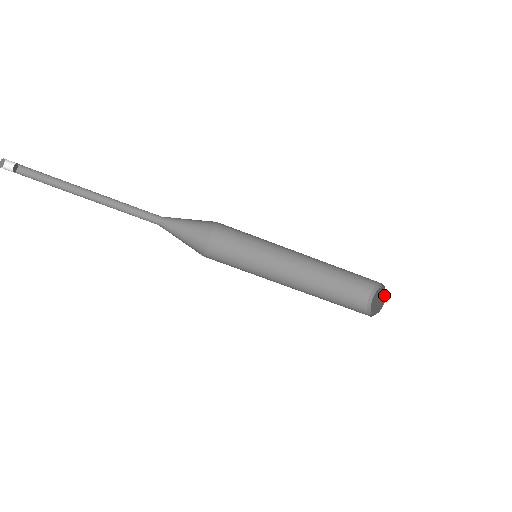
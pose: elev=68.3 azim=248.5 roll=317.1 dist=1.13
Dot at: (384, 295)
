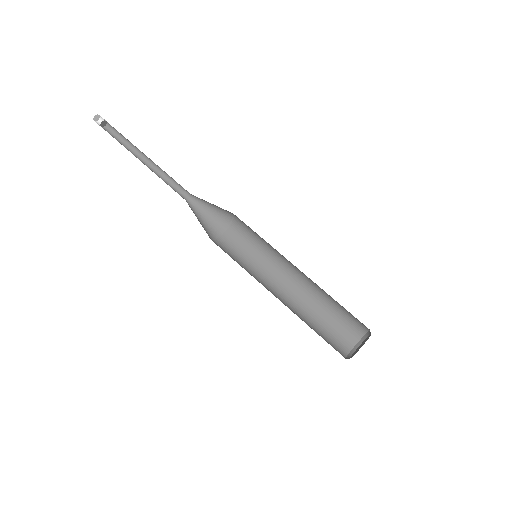
Dot at: (368, 337)
